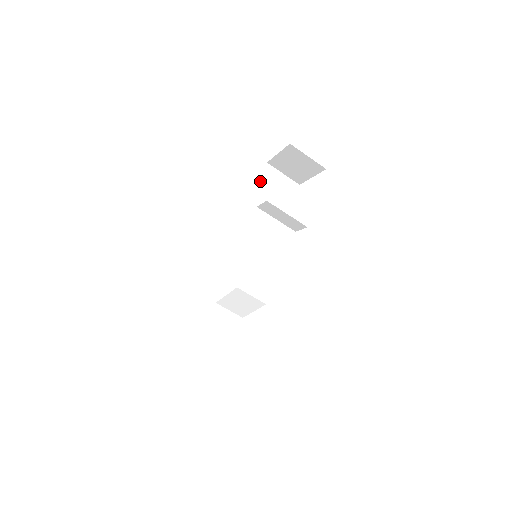
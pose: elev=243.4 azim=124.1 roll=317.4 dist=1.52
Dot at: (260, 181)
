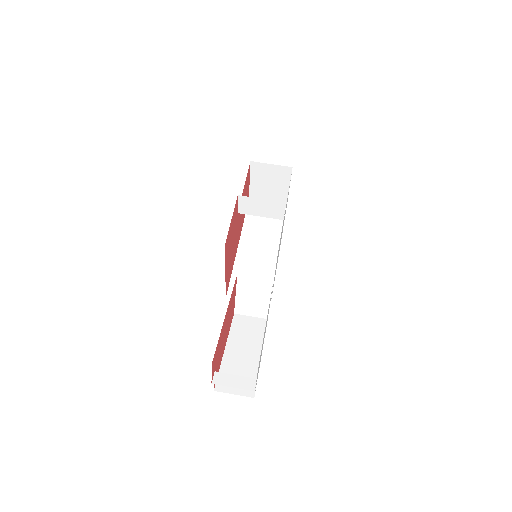
Dot at: (248, 215)
